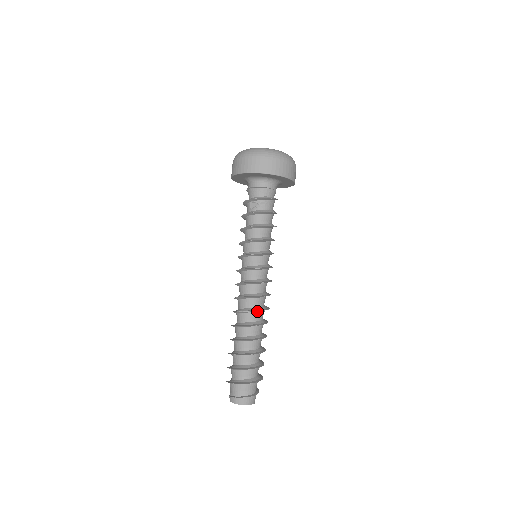
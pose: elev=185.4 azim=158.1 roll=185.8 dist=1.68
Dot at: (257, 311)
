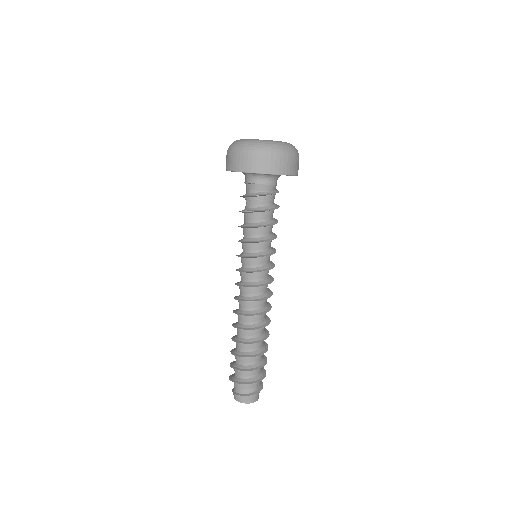
Dot at: (242, 315)
